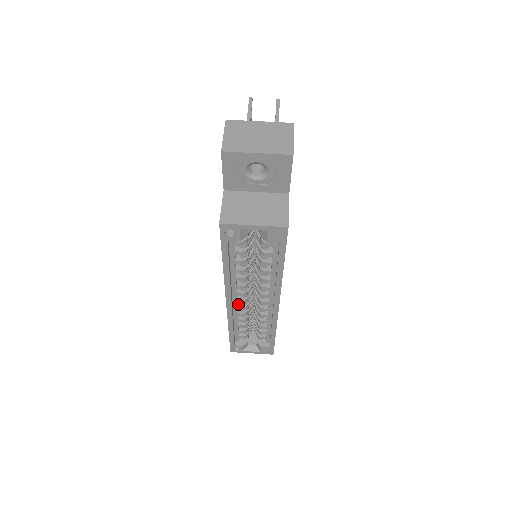
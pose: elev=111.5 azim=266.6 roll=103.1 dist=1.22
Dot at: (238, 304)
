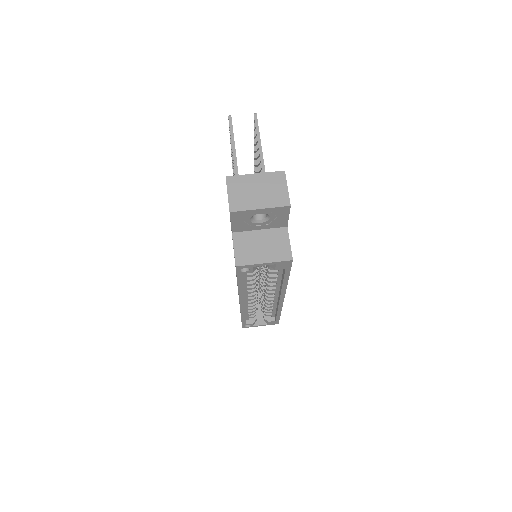
Dot at: occluded
